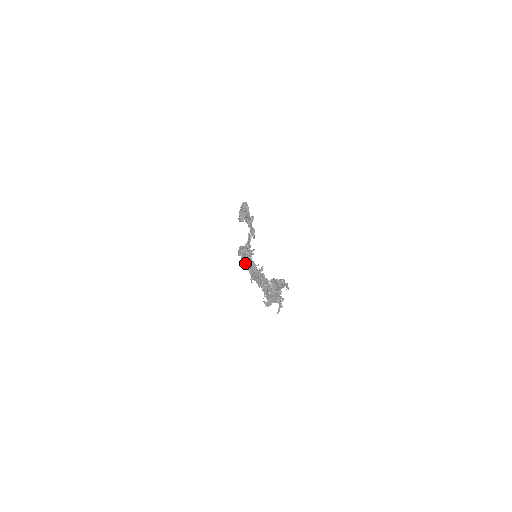
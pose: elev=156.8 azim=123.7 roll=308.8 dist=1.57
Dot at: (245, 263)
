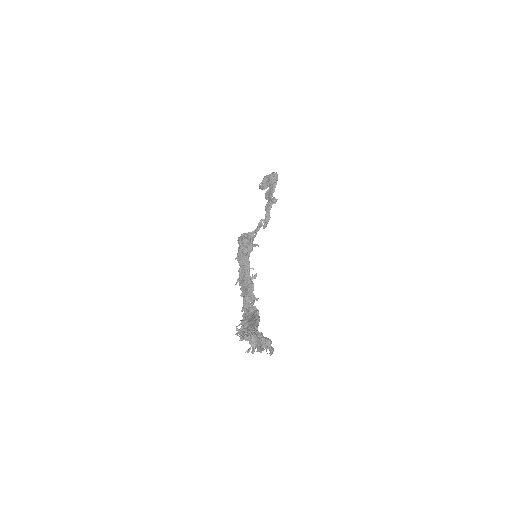
Dot at: (240, 258)
